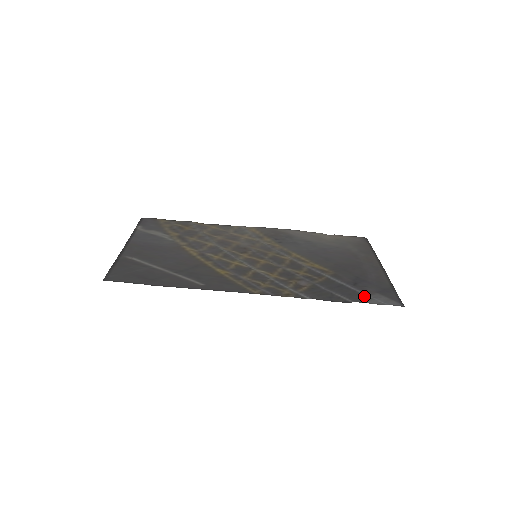
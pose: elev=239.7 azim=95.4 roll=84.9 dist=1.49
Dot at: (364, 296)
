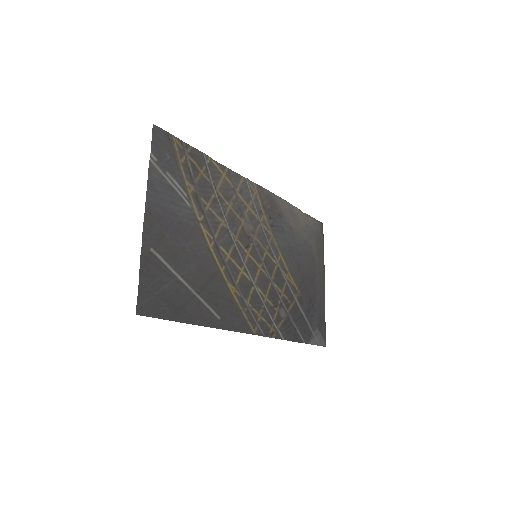
Dot at: (311, 333)
